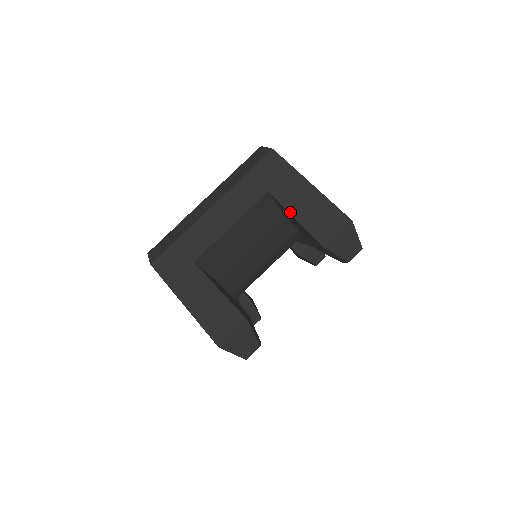
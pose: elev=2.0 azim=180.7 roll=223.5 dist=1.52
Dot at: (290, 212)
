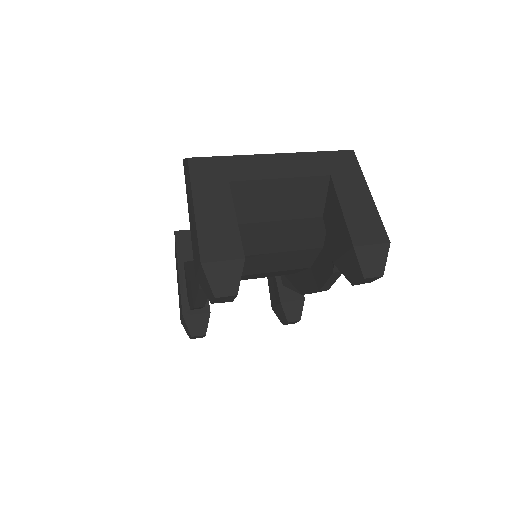
Dot at: (340, 201)
